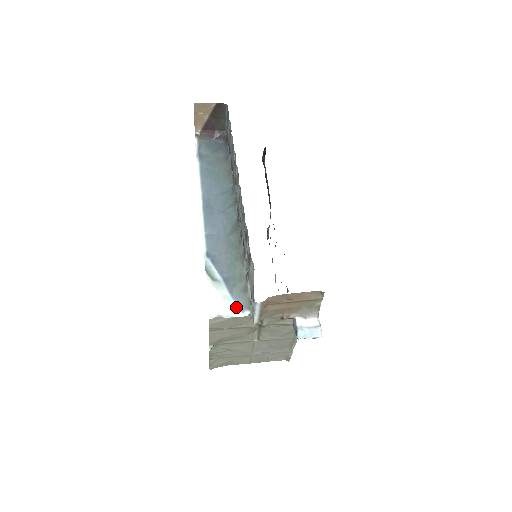
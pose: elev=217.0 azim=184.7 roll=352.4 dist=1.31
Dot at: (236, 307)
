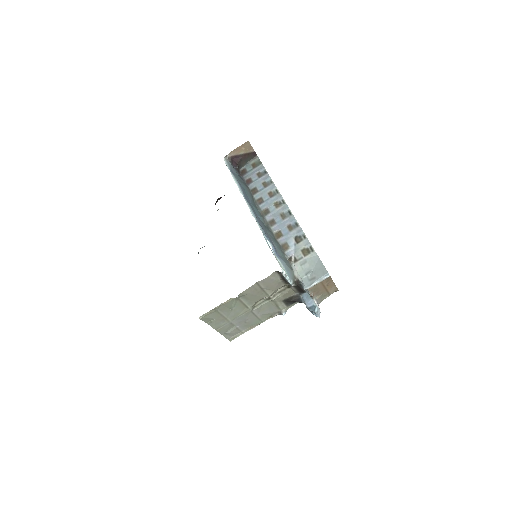
Dot at: occluded
